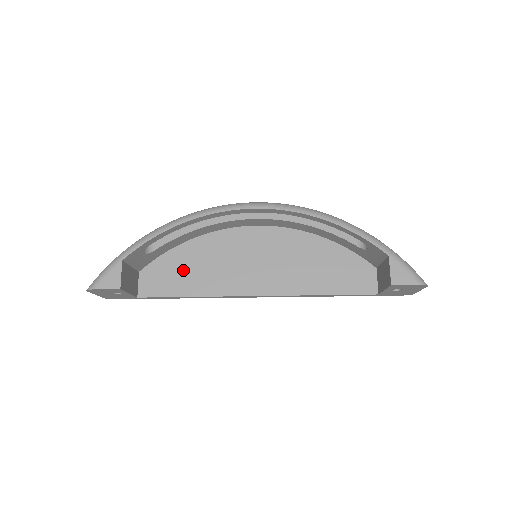
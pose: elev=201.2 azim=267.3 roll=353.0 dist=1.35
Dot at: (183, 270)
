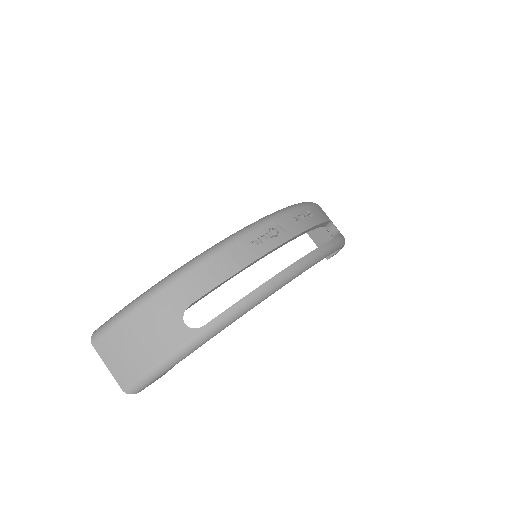
Dot at: occluded
